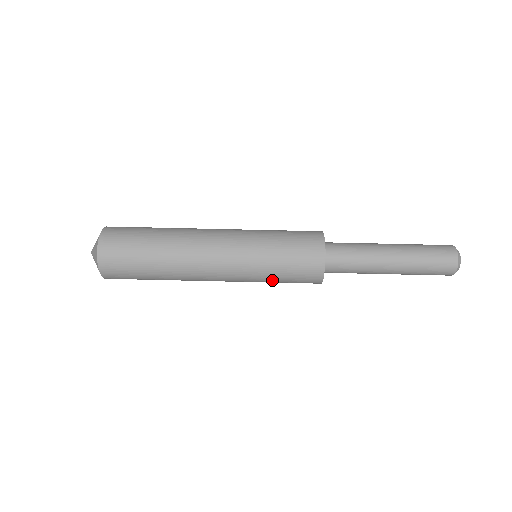
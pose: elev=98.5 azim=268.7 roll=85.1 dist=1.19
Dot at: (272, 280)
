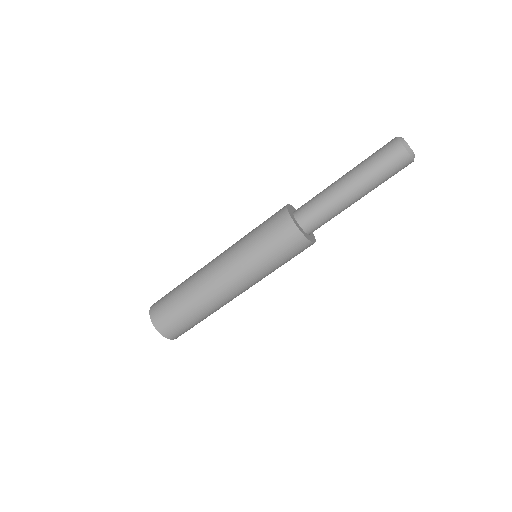
Dot at: occluded
